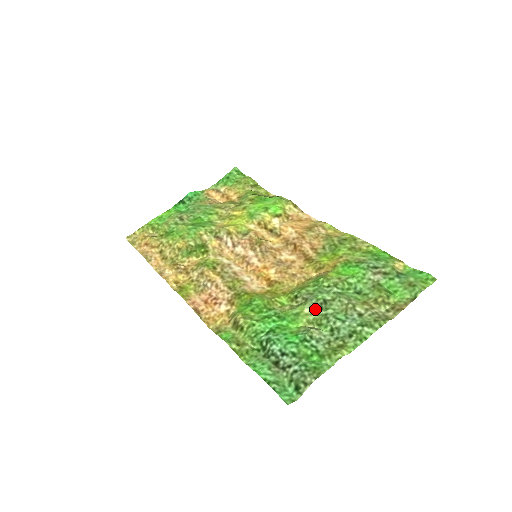
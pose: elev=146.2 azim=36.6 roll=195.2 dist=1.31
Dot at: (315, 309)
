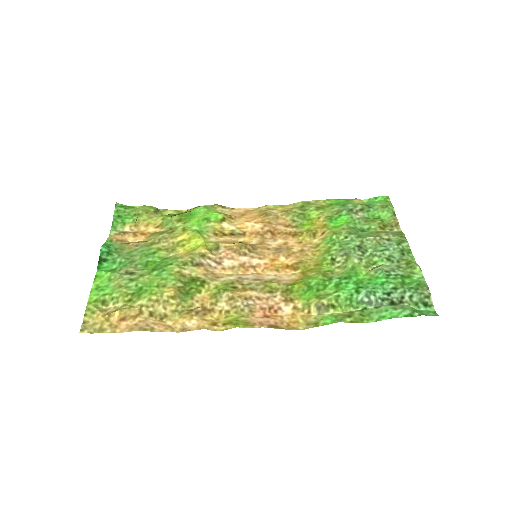
Dot at: (360, 256)
